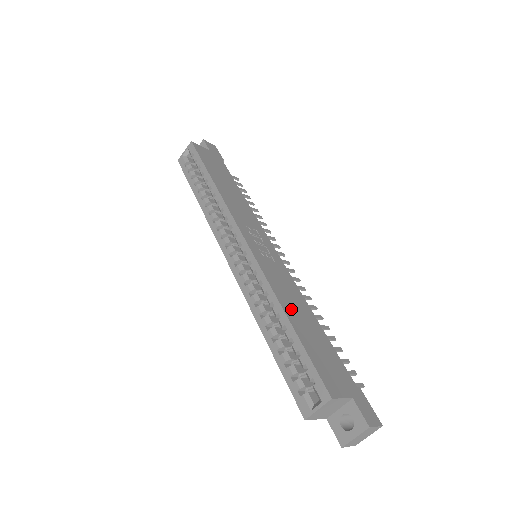
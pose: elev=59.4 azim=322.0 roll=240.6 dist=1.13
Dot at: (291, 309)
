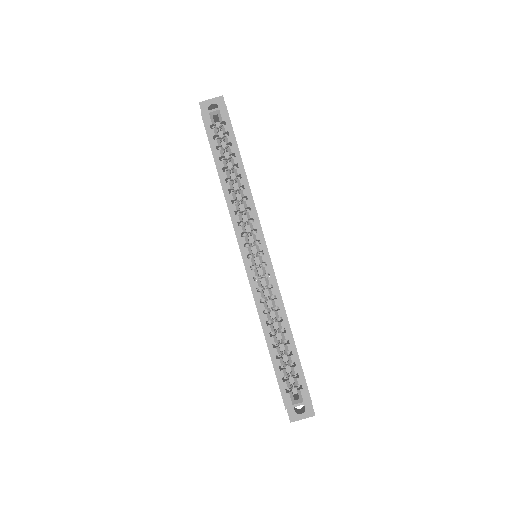
Dot at: occluded
